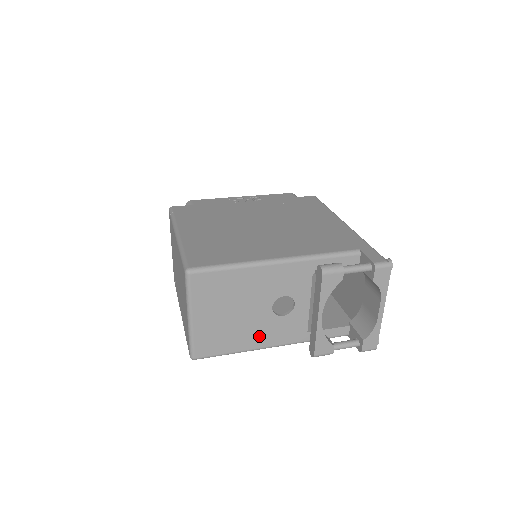
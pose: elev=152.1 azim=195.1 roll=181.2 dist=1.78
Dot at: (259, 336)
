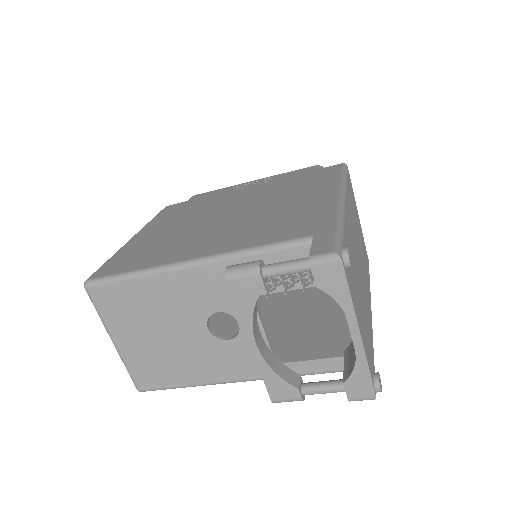
Dot at: (207, 366)
